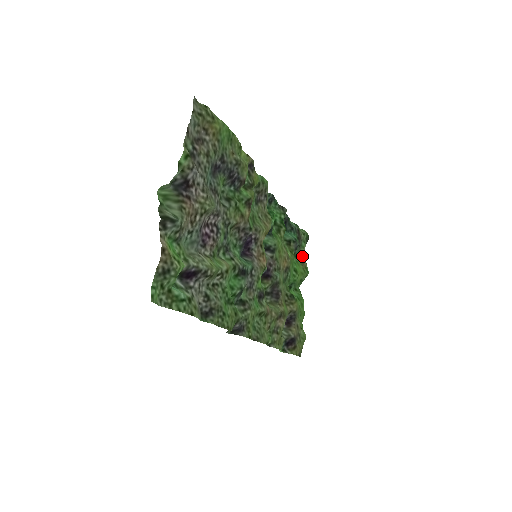
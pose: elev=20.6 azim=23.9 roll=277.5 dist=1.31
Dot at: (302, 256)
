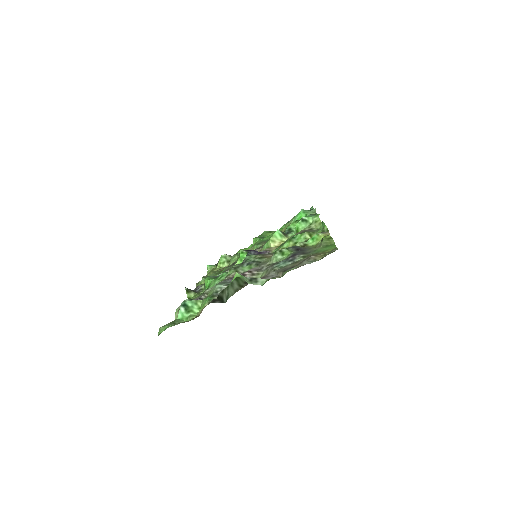
Dot at: occluded
